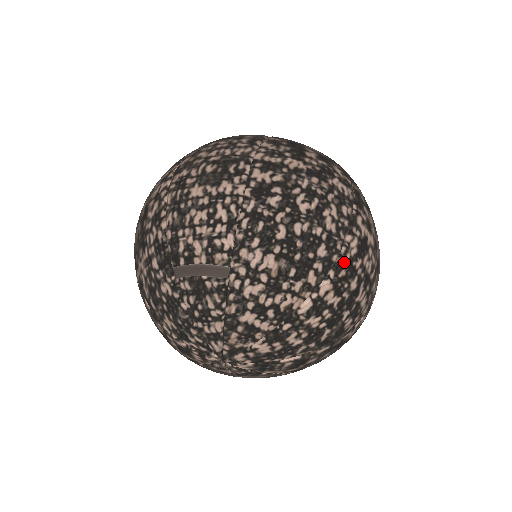
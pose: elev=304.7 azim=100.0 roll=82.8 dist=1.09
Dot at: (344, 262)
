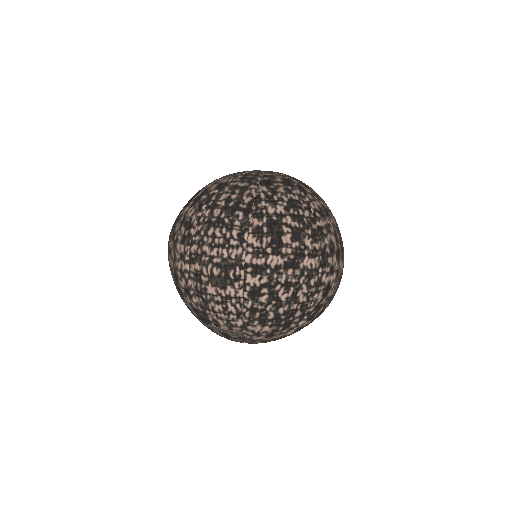
Dot at: (313, 309)
